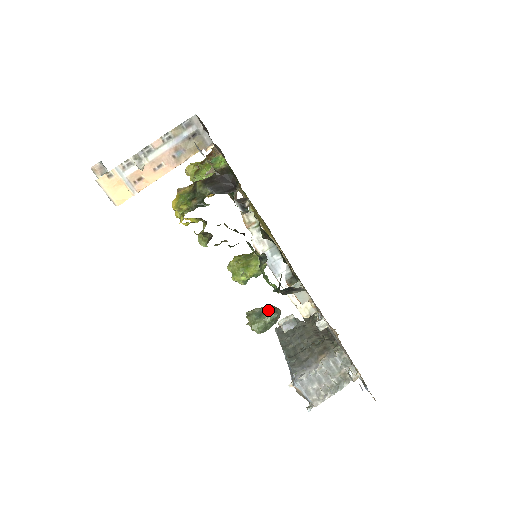
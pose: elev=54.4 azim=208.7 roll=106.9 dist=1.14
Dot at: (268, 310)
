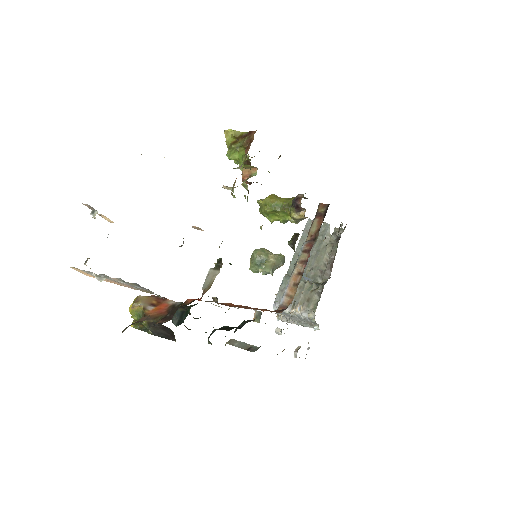
Dot at: (266, 269)
